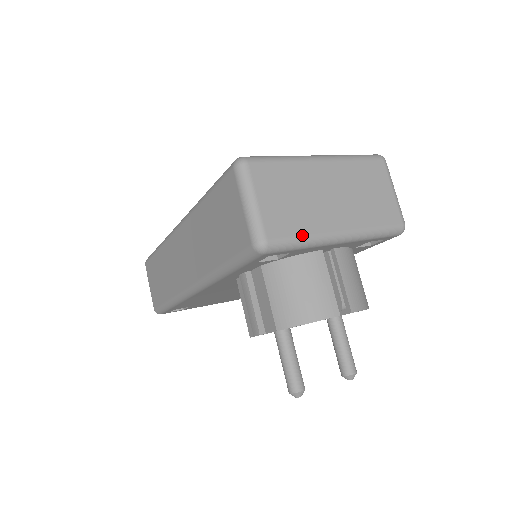
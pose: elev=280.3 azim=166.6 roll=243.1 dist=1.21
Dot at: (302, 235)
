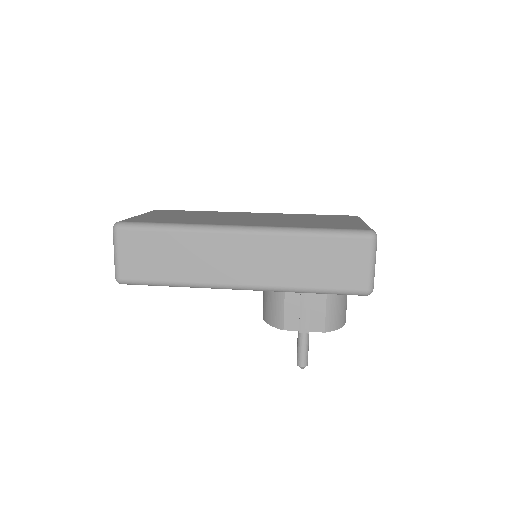
Dot at: occluded
